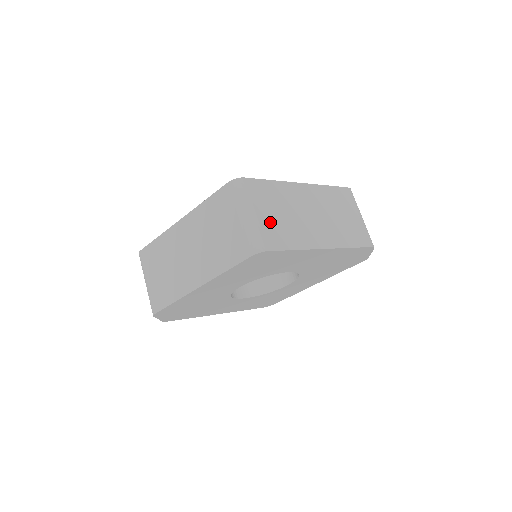
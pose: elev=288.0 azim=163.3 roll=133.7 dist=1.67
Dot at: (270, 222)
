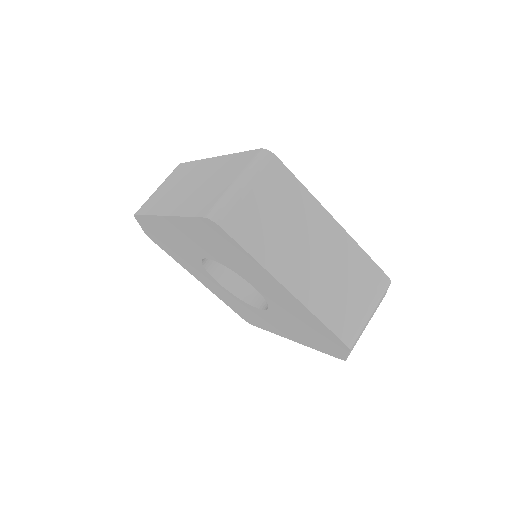
Dot at: (255, 211)
